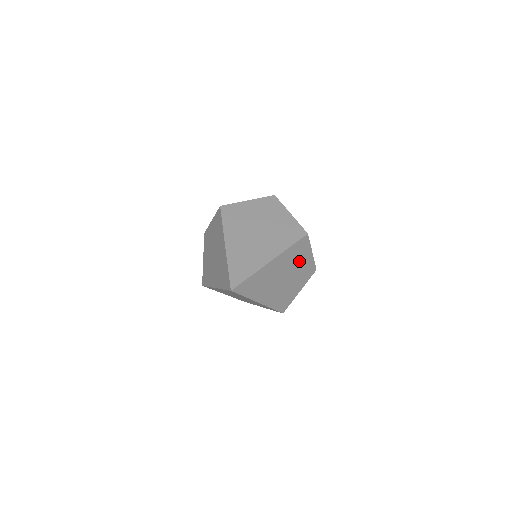
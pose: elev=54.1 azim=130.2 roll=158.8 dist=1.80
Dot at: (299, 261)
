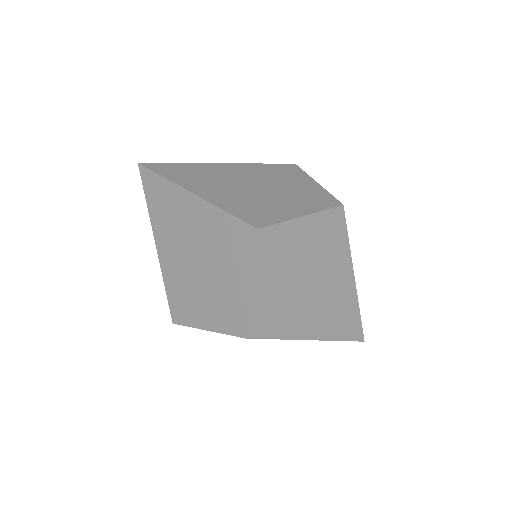
Dot at: (285, 182)
